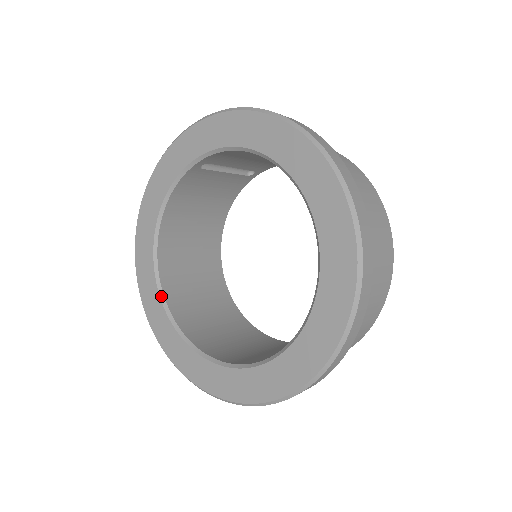
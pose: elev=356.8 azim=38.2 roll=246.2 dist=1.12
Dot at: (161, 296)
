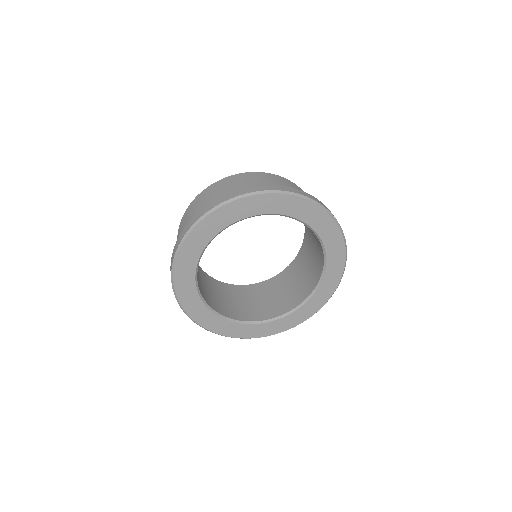
Dot at: (204, 250)
